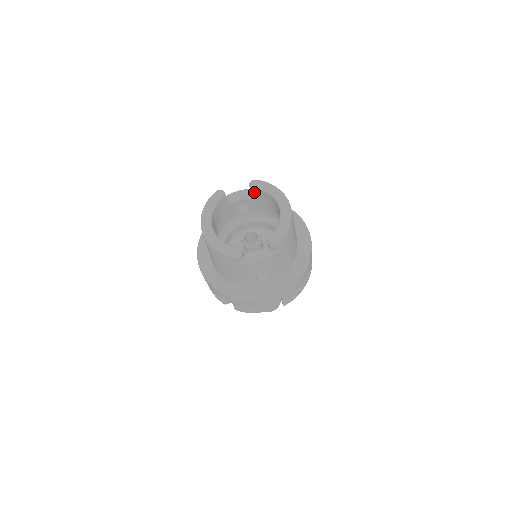
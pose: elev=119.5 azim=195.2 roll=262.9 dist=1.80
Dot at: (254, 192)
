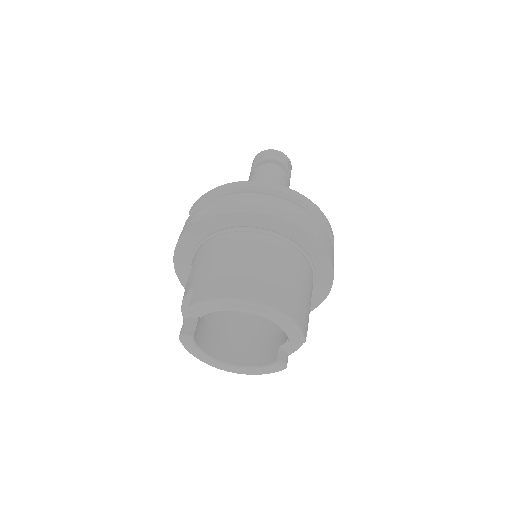
Dot at: occluded
